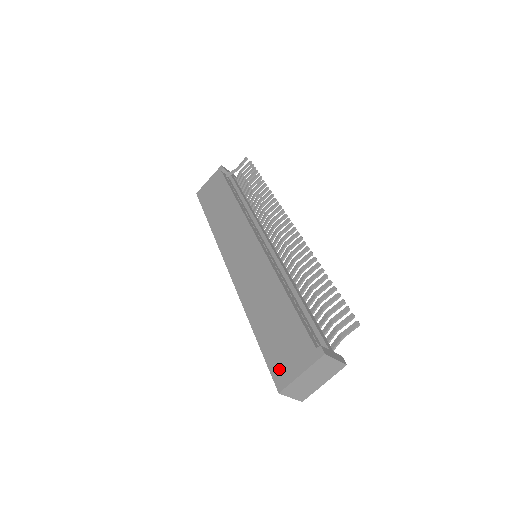
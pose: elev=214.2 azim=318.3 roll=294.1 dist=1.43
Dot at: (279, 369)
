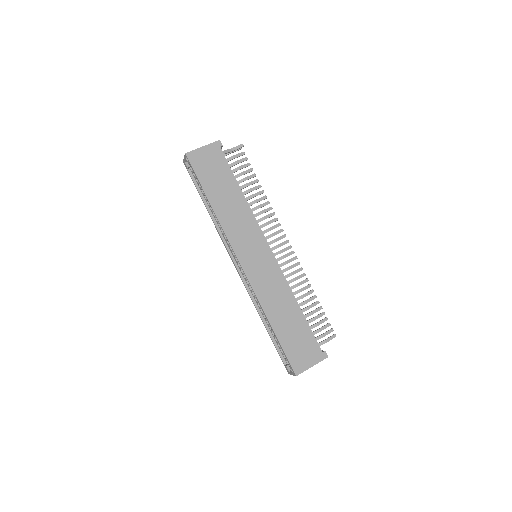
Dot at: (296, 361)
